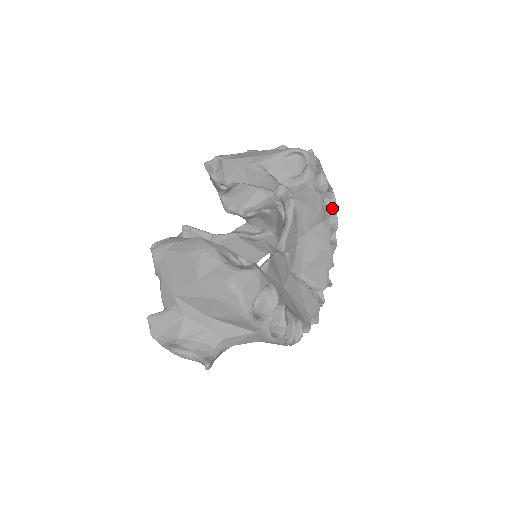
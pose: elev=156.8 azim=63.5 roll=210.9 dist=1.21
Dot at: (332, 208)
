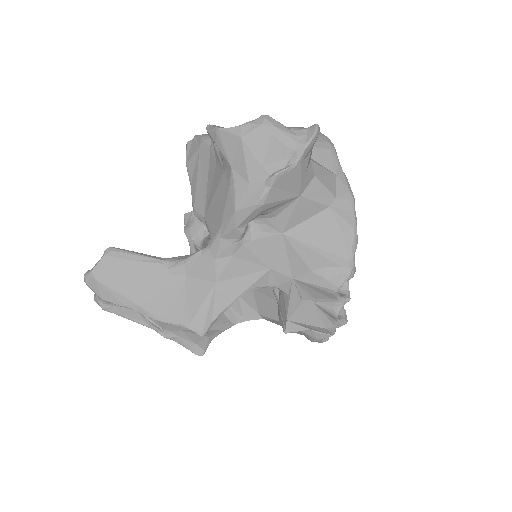
Dot at: occluded
